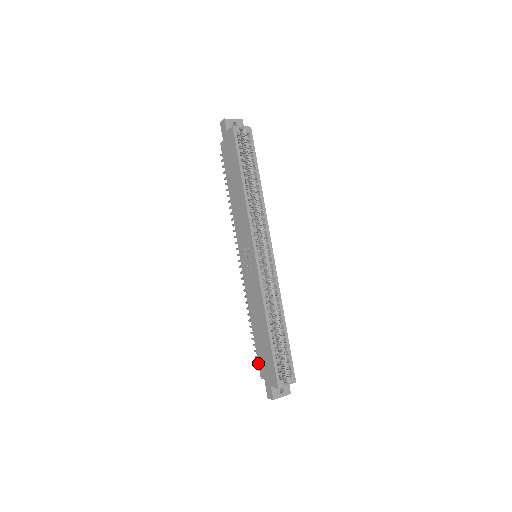
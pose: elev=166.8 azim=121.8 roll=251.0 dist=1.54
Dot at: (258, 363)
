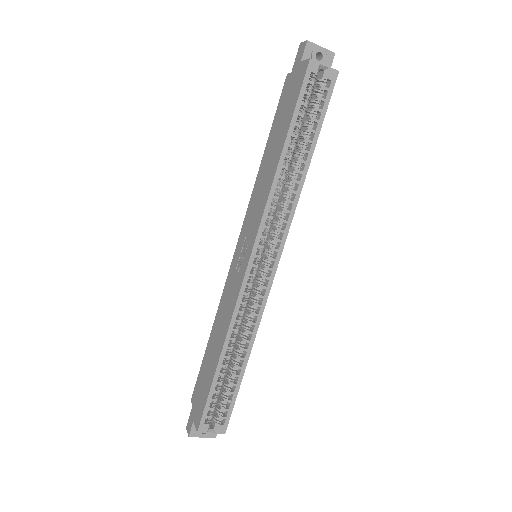
Dot at: (196, 382)
